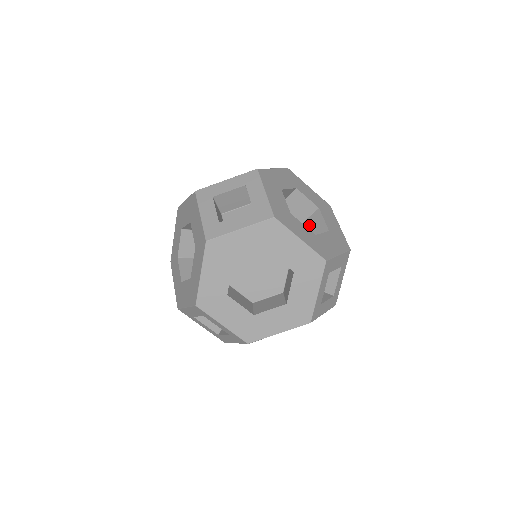
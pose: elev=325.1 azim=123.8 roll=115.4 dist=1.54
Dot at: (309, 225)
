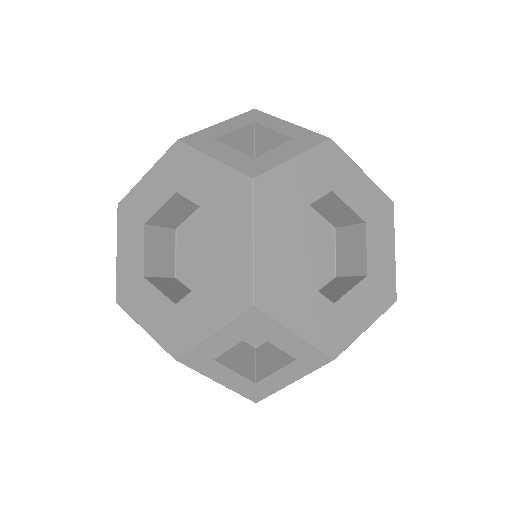
Dot at: occluded
